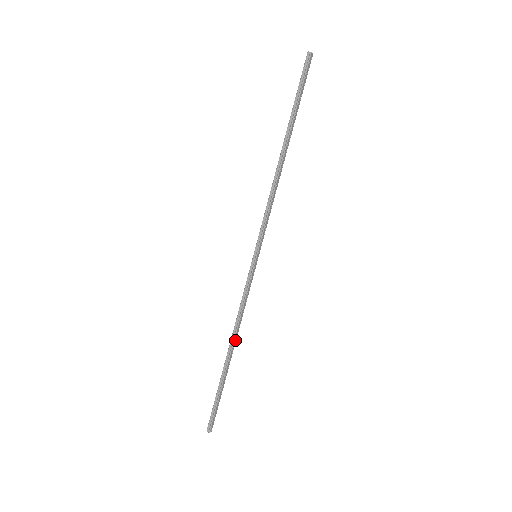
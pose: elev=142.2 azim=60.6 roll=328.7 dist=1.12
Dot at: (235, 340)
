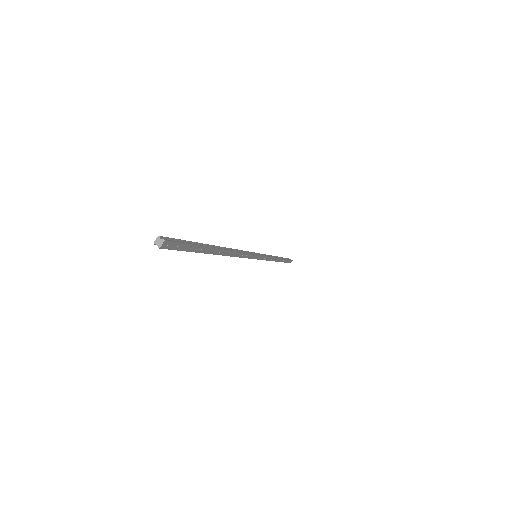
Dot at: (276, 259)
